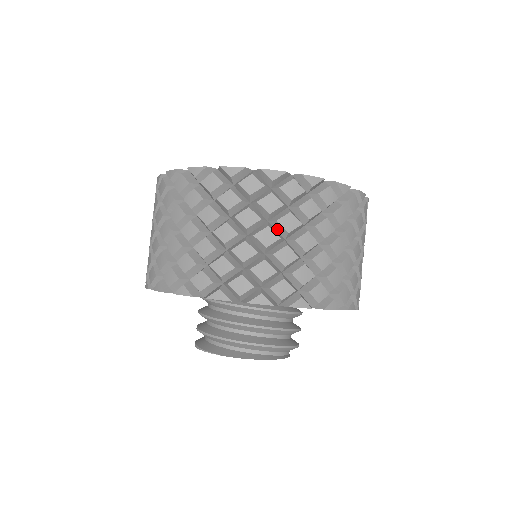
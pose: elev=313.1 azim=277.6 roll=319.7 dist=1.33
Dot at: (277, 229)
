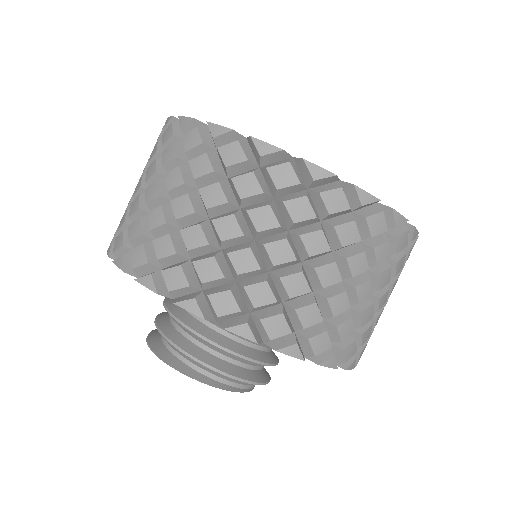
Dot at: (248, 222)
